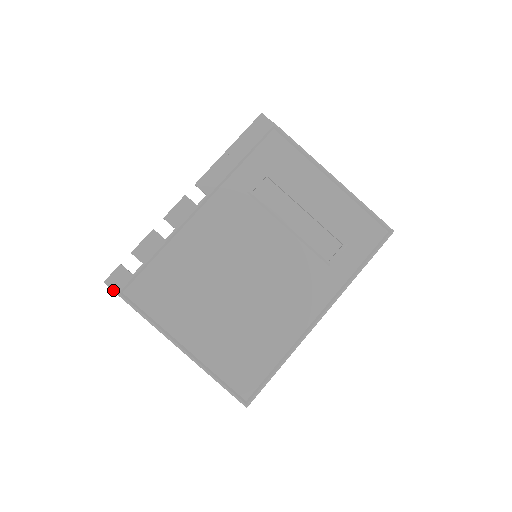
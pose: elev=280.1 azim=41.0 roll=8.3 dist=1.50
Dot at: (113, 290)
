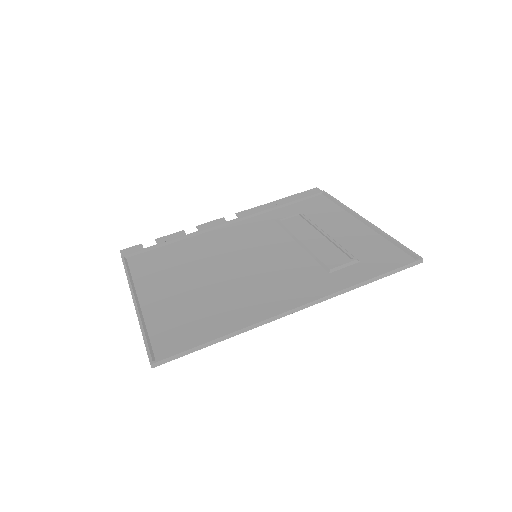
Dot at: (121, 256)
